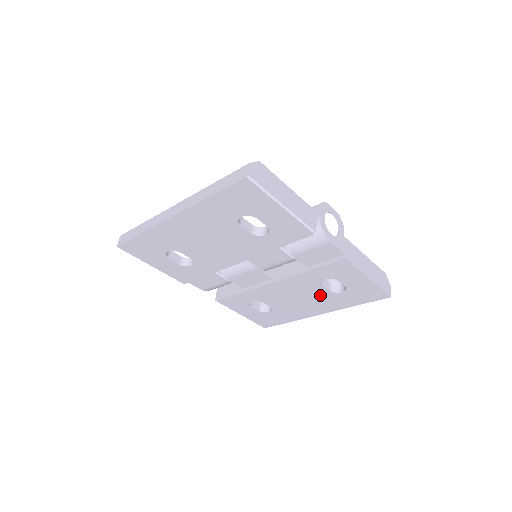
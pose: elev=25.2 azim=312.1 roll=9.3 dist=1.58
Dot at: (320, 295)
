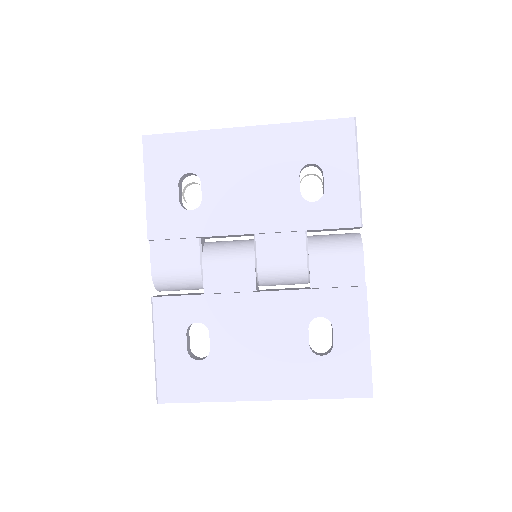
Dot at: (292, 350)
